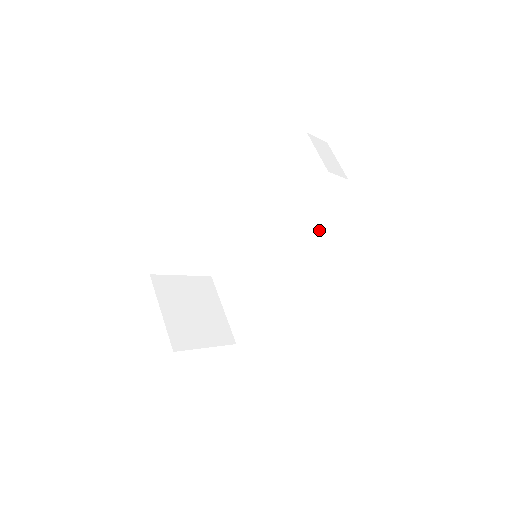
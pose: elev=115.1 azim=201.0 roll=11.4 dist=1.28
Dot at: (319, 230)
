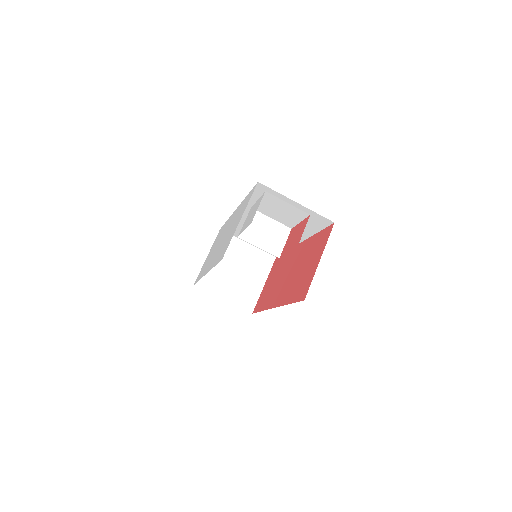
Dot at: occluded
